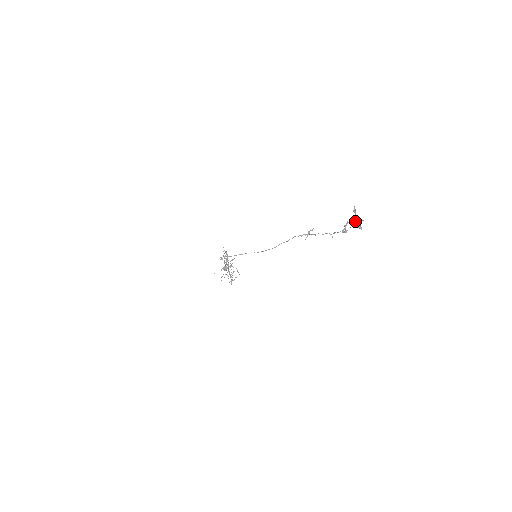
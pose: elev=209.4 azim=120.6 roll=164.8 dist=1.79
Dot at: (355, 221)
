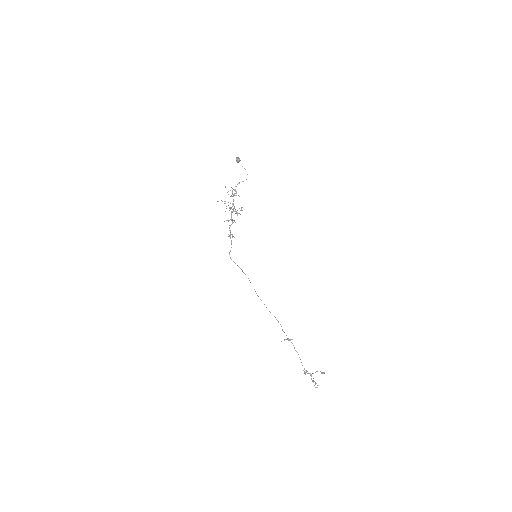
Dot at: (314, 381)
